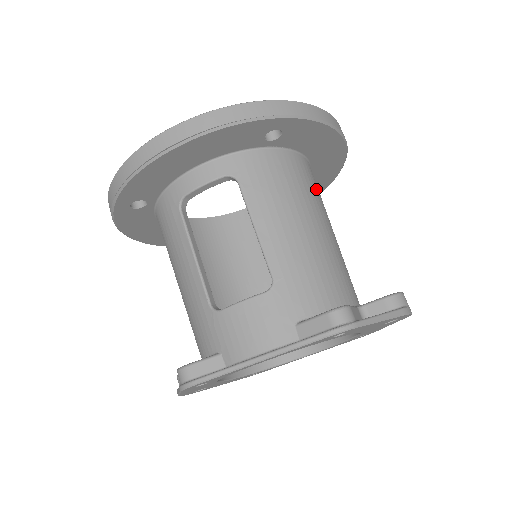
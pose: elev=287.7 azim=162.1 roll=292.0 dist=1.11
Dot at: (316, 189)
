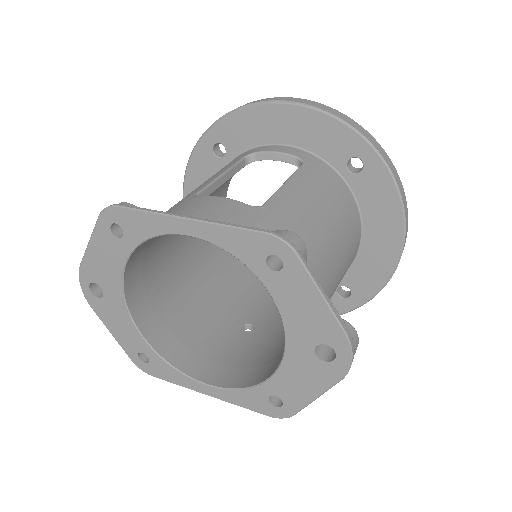
Dot at: (351, 245)
